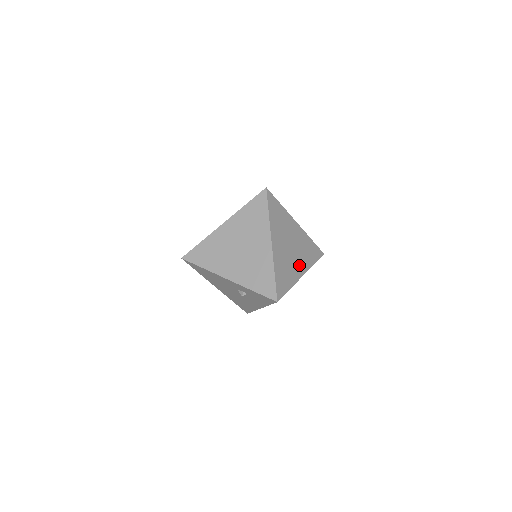
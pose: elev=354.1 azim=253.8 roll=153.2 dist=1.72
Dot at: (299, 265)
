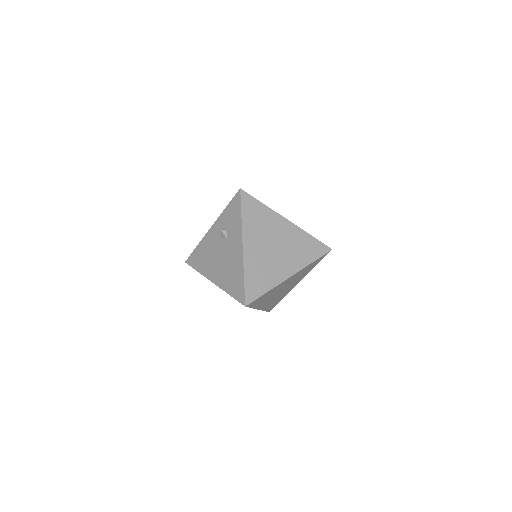
Dot at: occluded
